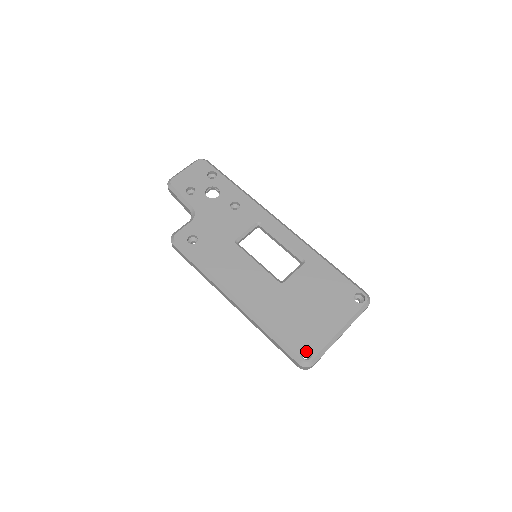
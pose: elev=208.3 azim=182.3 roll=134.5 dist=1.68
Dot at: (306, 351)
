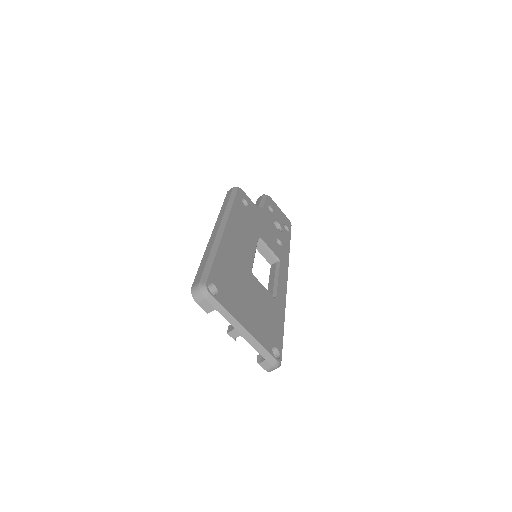
Dot at: occluded
